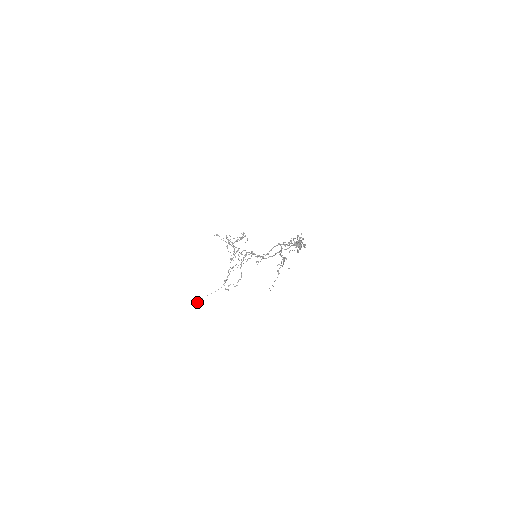
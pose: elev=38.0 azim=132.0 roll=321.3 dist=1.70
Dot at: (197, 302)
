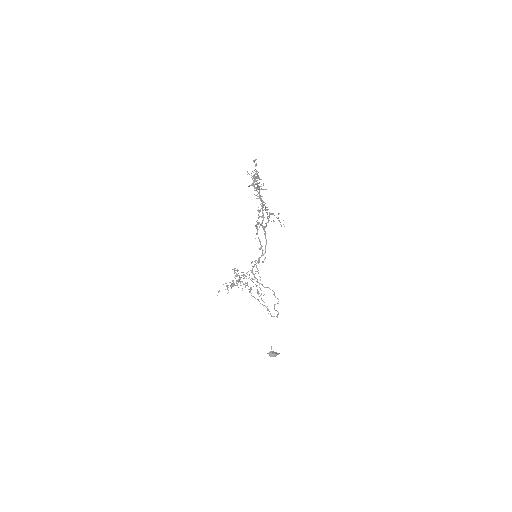
Dot at: (274, 352)
